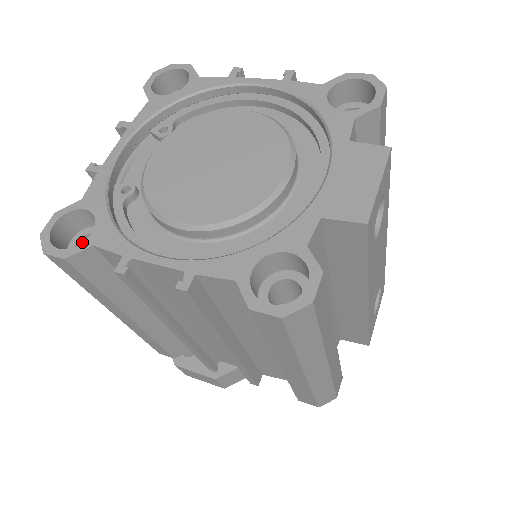
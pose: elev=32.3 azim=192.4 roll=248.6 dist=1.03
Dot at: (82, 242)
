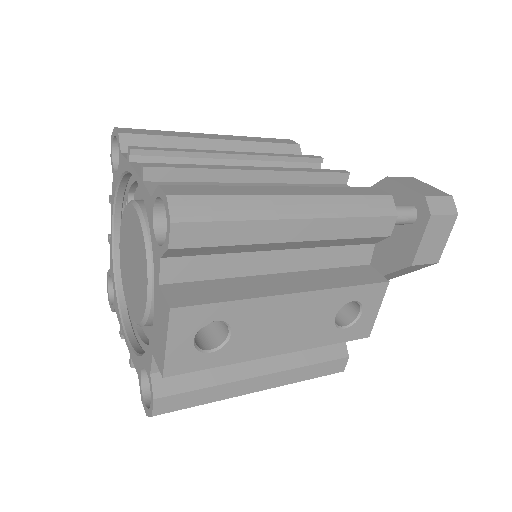
Dot at: (113, 304)
